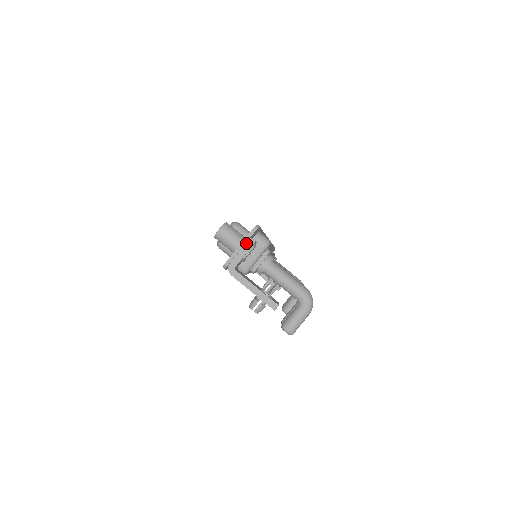
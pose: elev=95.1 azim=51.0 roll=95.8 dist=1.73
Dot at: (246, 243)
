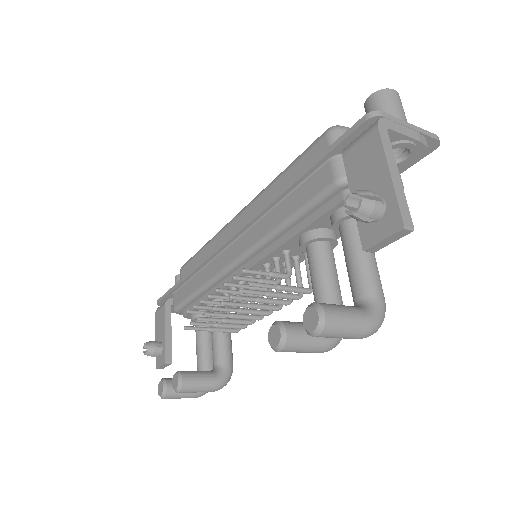
Dot at: (419, 133)
